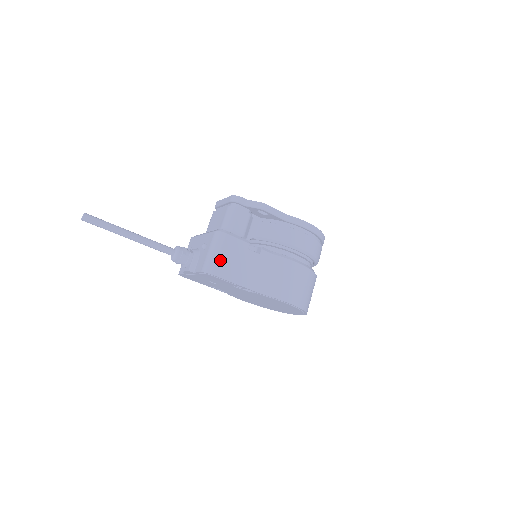
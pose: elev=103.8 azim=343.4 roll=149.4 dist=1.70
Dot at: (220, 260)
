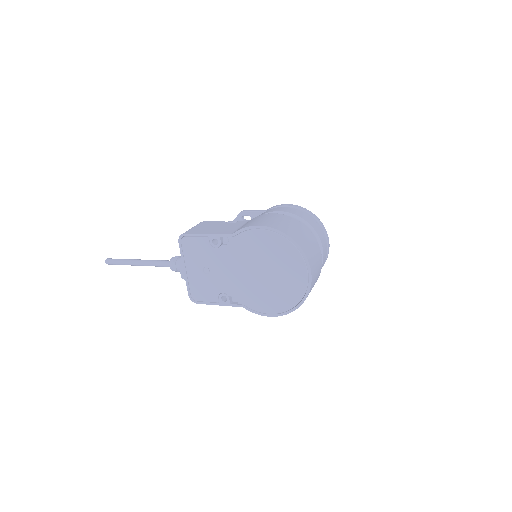
Dot at: (194, 229)
